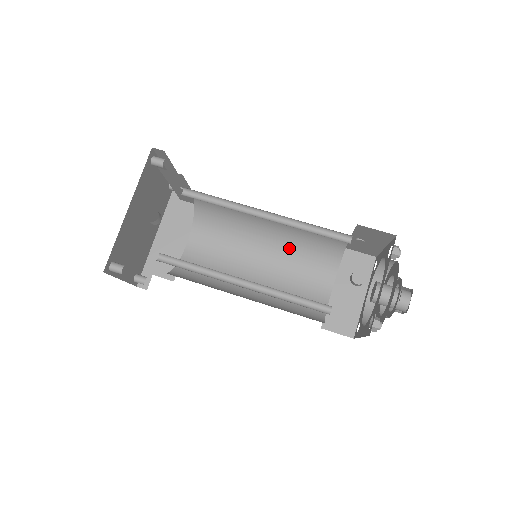
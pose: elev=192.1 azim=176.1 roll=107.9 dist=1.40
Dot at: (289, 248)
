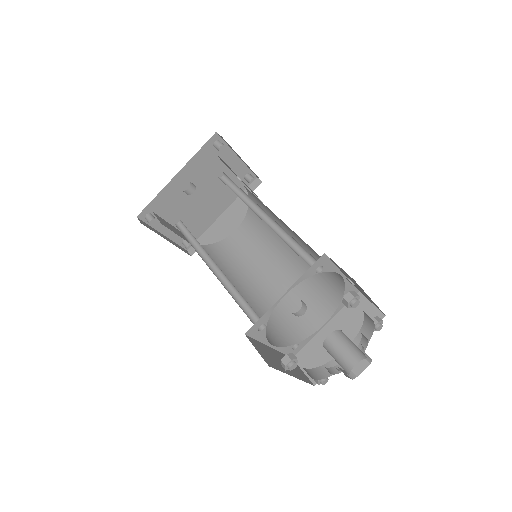
Dot at: (304, 267)
